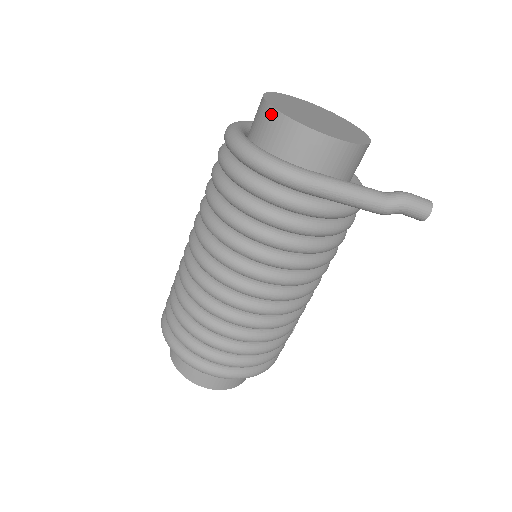
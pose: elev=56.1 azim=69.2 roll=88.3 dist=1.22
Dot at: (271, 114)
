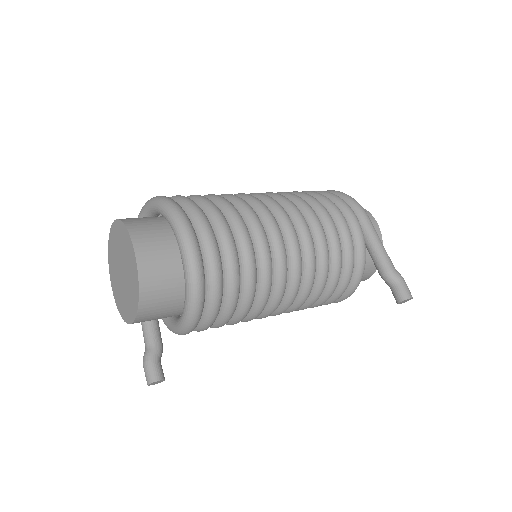
Dot at: occluded
